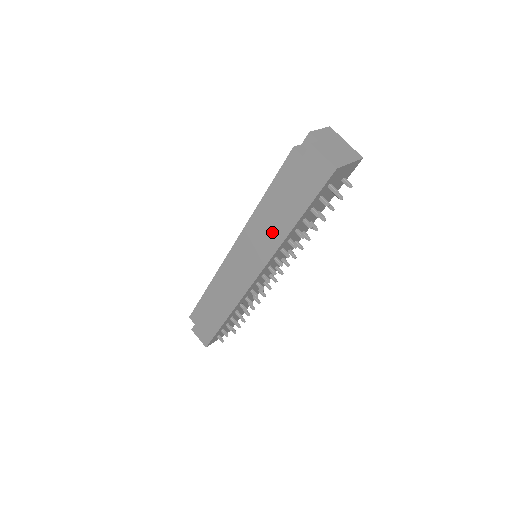
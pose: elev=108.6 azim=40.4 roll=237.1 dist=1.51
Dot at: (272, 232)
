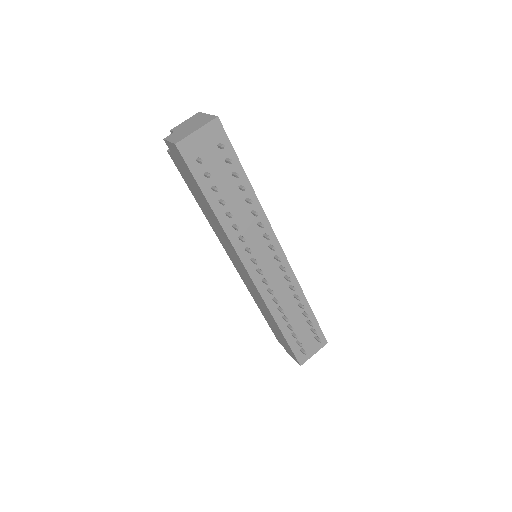
Dot at: (218, 227)
